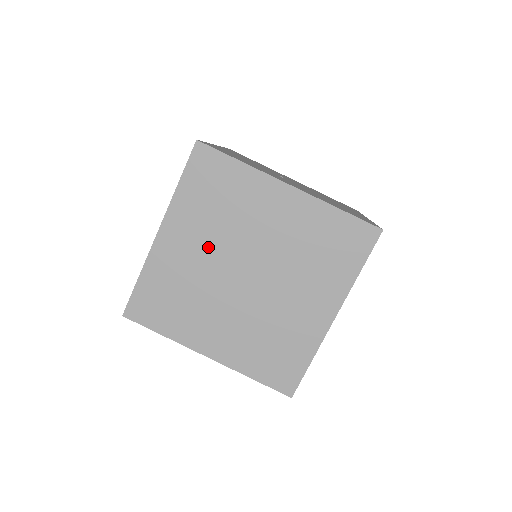
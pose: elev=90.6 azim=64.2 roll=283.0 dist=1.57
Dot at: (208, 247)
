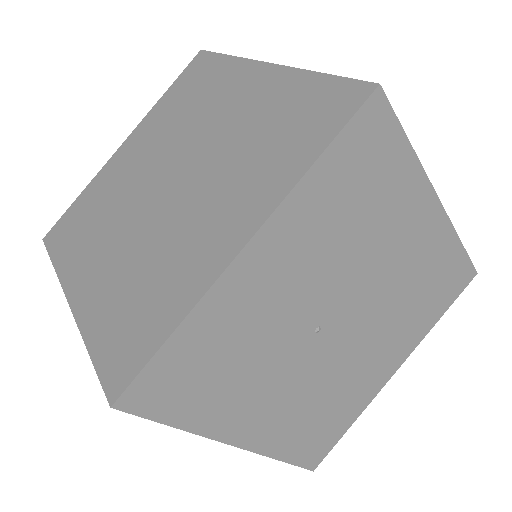
Dot at: occluded
